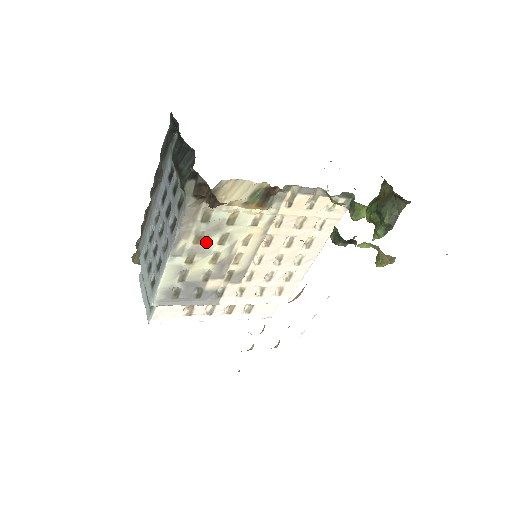
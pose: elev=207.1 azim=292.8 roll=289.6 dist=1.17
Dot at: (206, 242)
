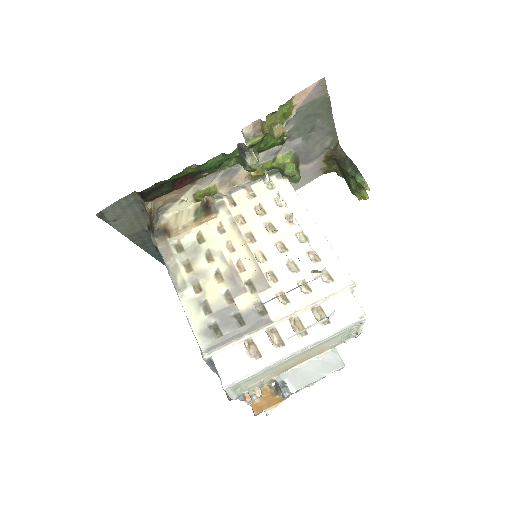
Dot at: (198, 267)
